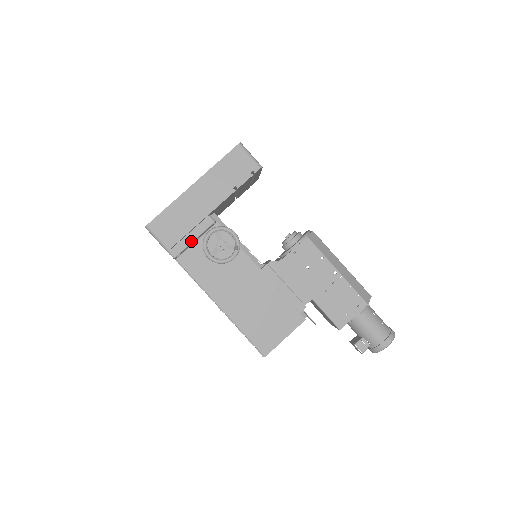
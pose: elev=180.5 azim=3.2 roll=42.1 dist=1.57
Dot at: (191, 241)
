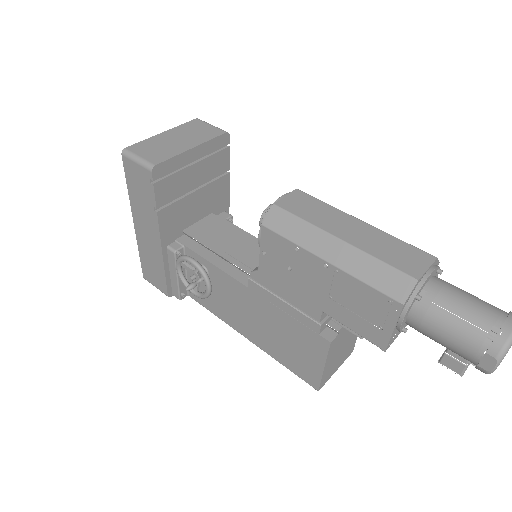
Dot at: (176, 280)
